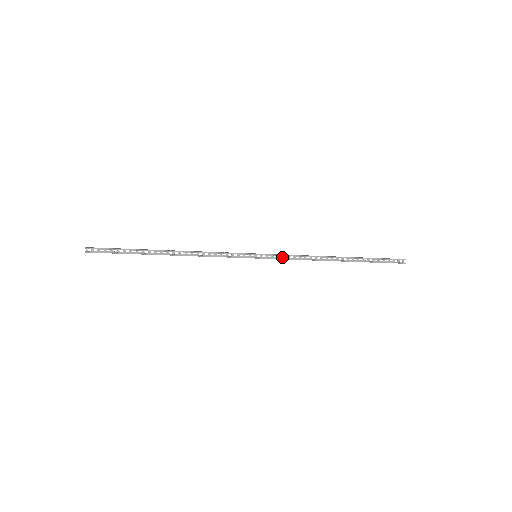
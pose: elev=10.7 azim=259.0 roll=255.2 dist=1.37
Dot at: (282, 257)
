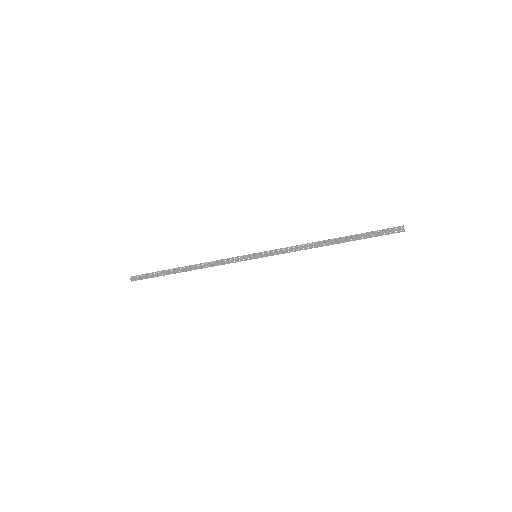
Dot at: (280, 253)
